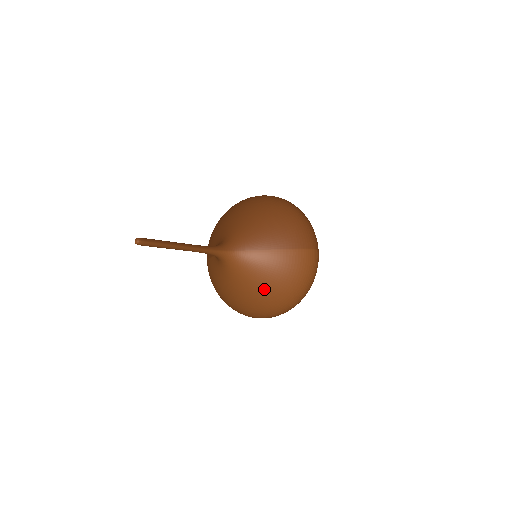
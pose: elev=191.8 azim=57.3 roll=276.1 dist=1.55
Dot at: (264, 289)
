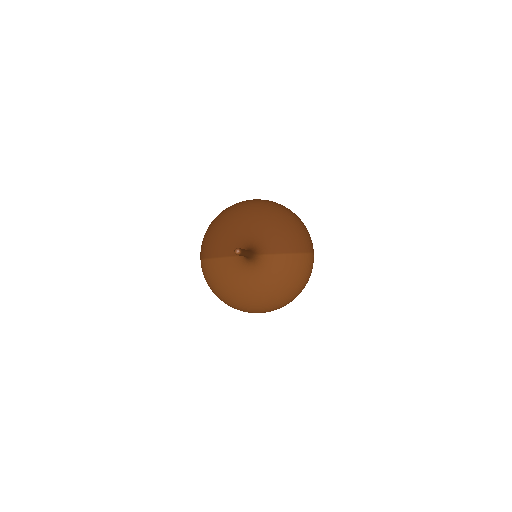
Dot at: (277, 288)
